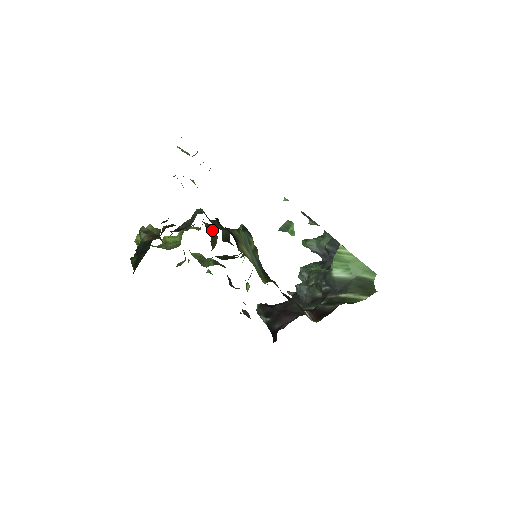
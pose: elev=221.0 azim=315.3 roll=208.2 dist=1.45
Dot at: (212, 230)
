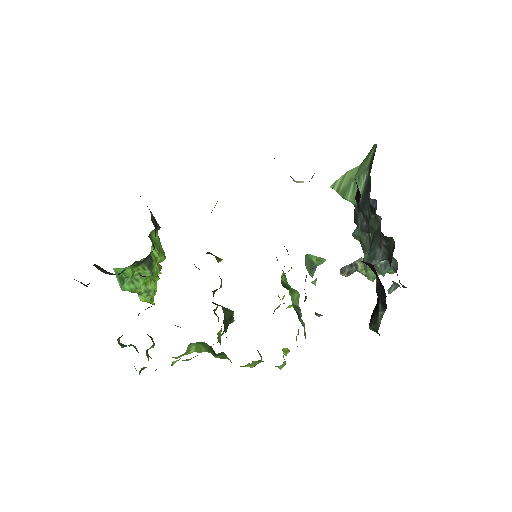
Dot at: occluded
